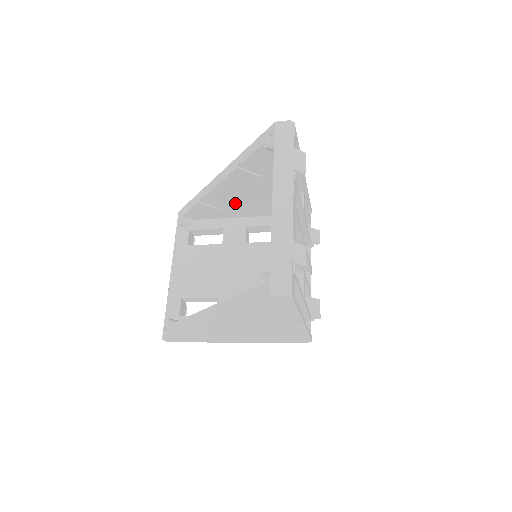
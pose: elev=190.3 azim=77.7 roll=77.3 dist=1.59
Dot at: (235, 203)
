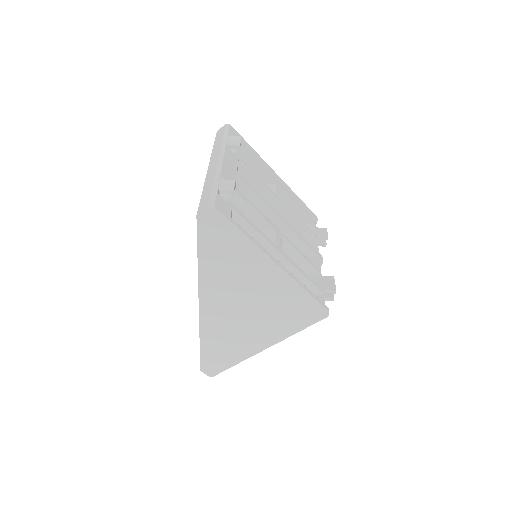
Dot at: occluded
